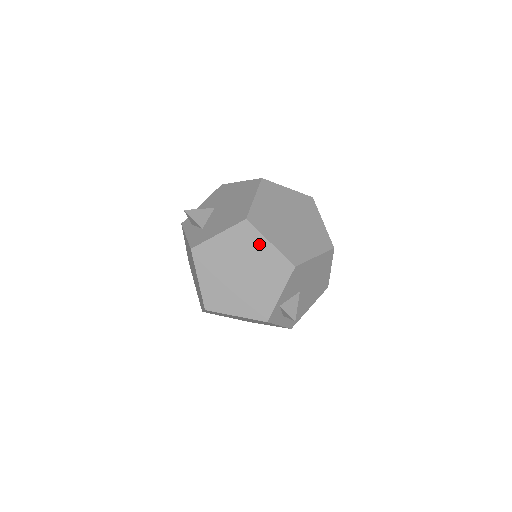
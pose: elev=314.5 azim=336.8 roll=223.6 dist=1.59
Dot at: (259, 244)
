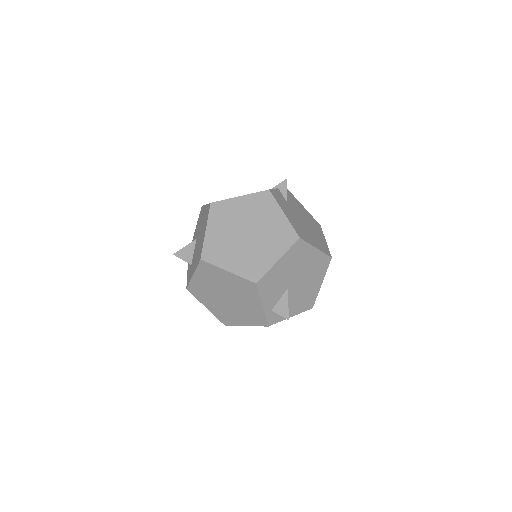
Dot at: (222, 274)
